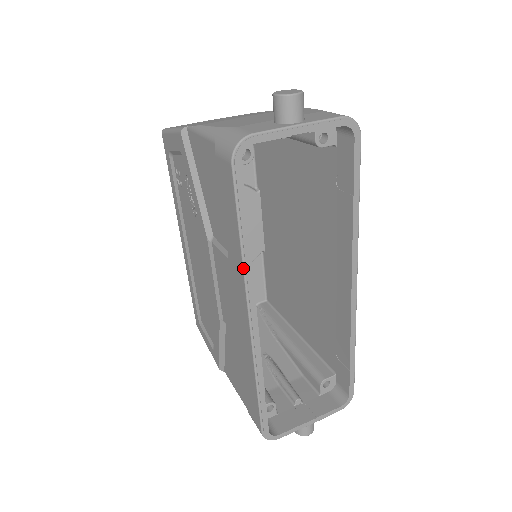
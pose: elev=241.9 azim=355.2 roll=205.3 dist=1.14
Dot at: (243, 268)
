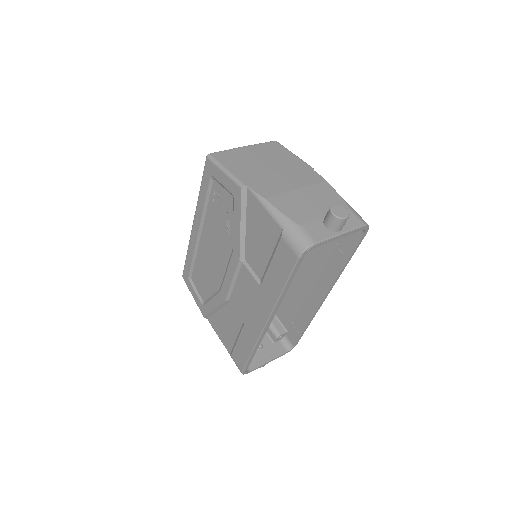
Dot at: (276, 303)
